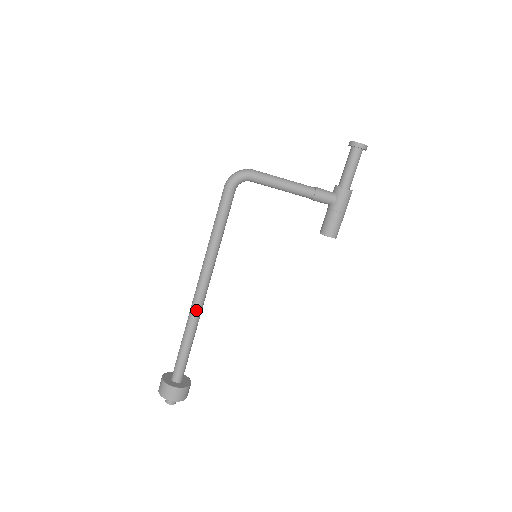
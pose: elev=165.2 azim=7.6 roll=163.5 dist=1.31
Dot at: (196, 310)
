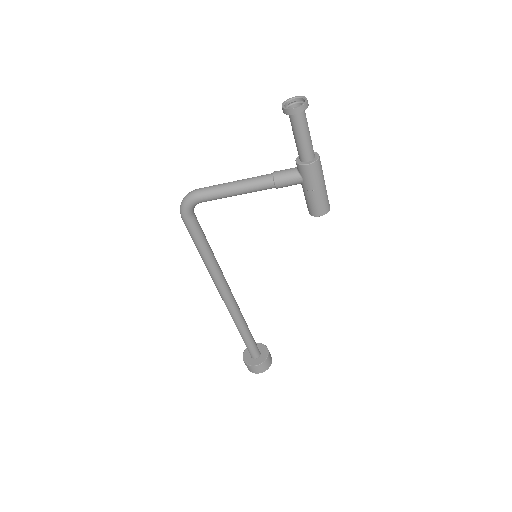
Dot at: (232, 313)
